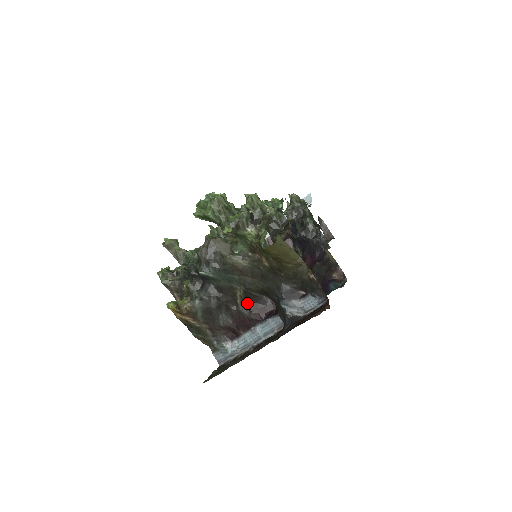
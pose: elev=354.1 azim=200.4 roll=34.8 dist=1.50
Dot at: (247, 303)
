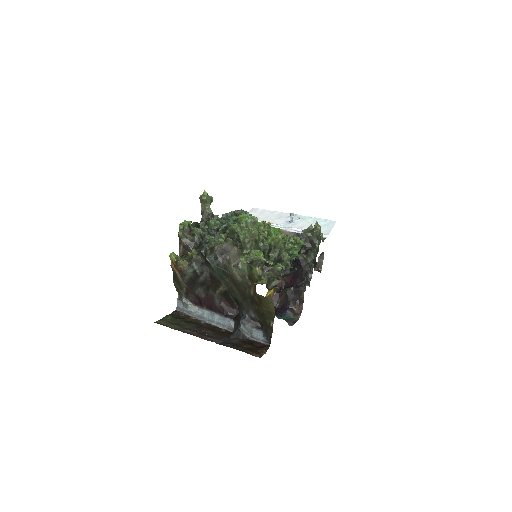
Dot at: (222, 297)
